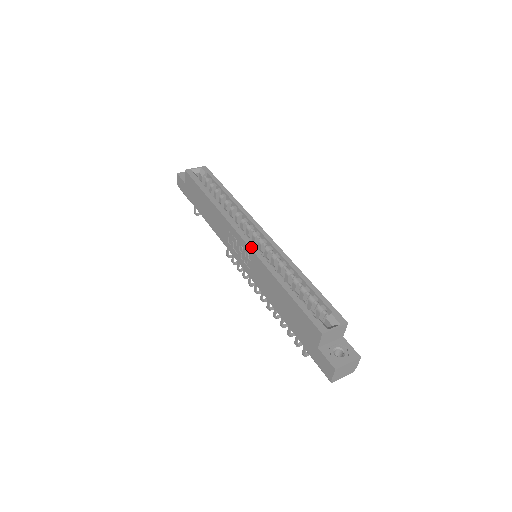
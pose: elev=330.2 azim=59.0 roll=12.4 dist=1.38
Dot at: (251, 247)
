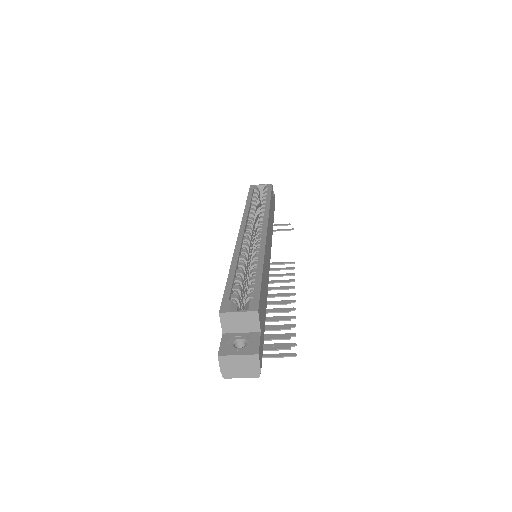
Dot at: (238, 239)
